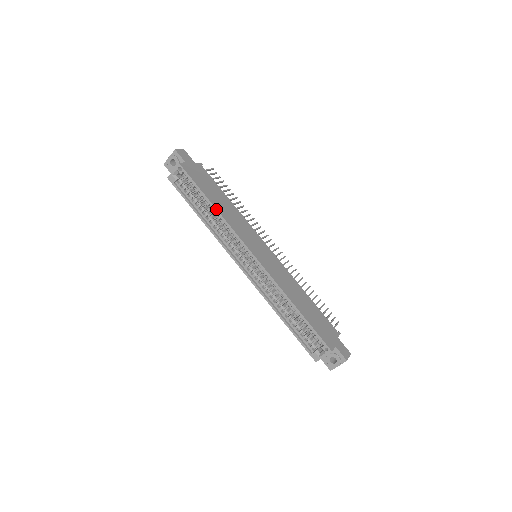
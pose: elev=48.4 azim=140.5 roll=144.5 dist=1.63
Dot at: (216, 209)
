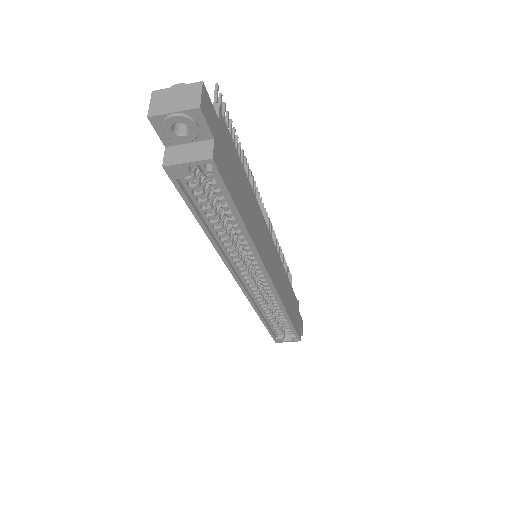
Dot at: (249, 235)
